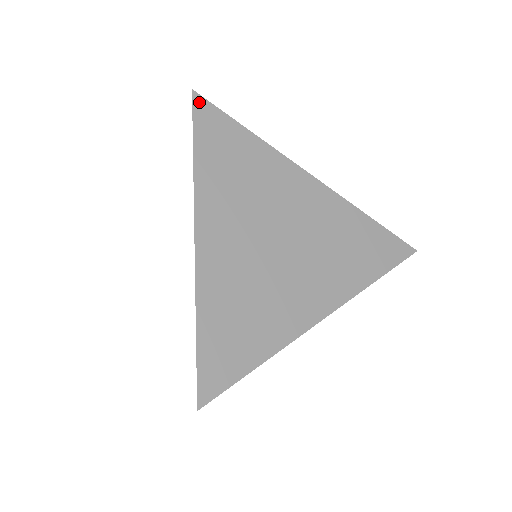
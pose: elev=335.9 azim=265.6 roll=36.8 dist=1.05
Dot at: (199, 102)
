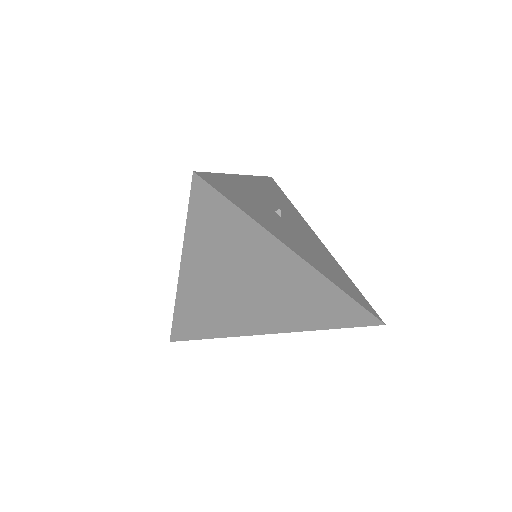
Dot at: (198, 184)
